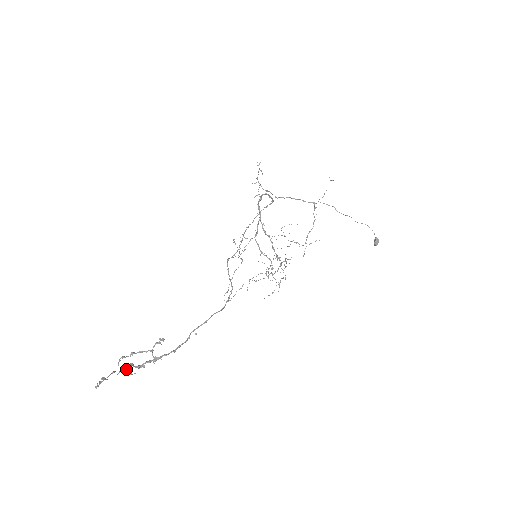
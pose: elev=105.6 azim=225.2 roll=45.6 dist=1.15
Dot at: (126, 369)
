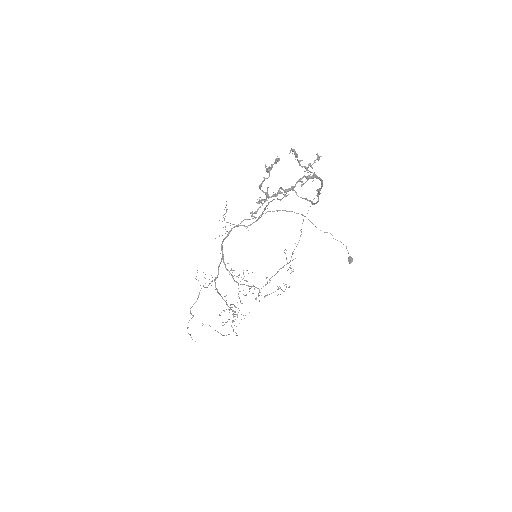
Dot at: (267, 195)
